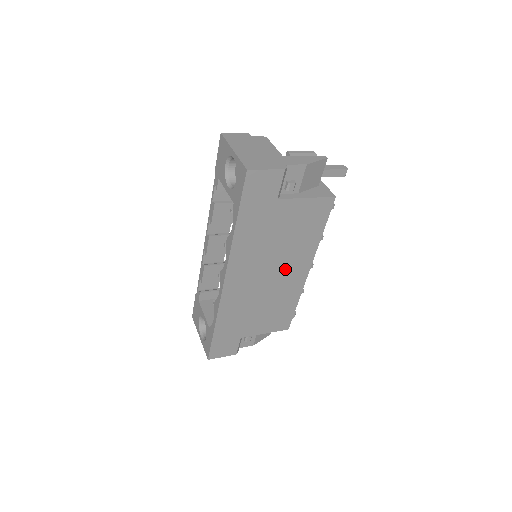
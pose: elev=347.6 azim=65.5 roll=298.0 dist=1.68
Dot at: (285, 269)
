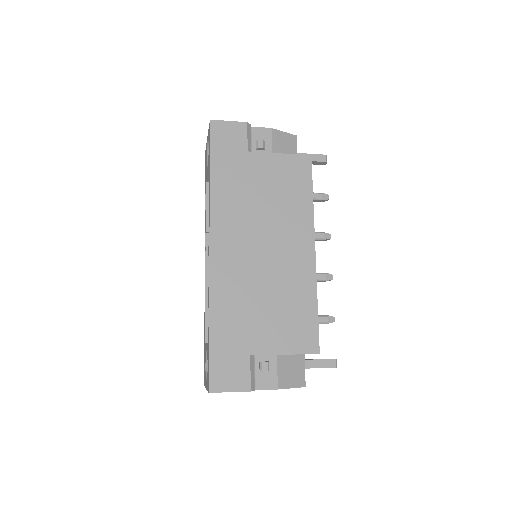
Dot at: (282, 243)
